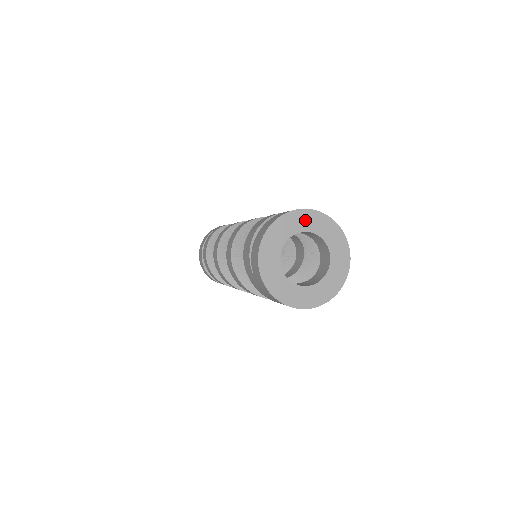
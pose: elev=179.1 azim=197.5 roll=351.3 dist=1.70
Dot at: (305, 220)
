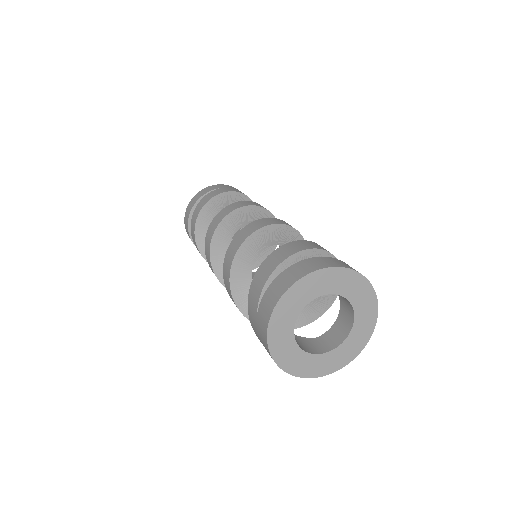
Dot at: (347, 282)
